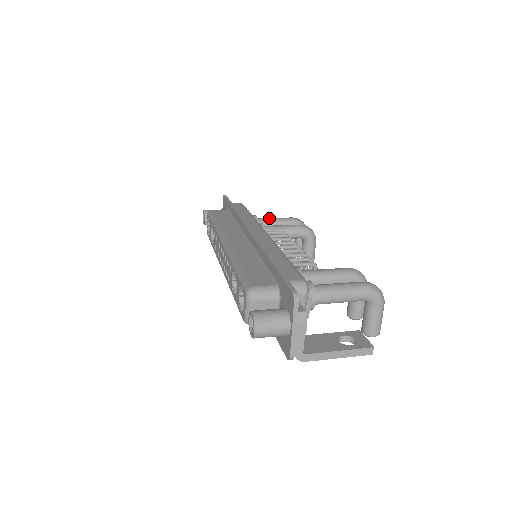
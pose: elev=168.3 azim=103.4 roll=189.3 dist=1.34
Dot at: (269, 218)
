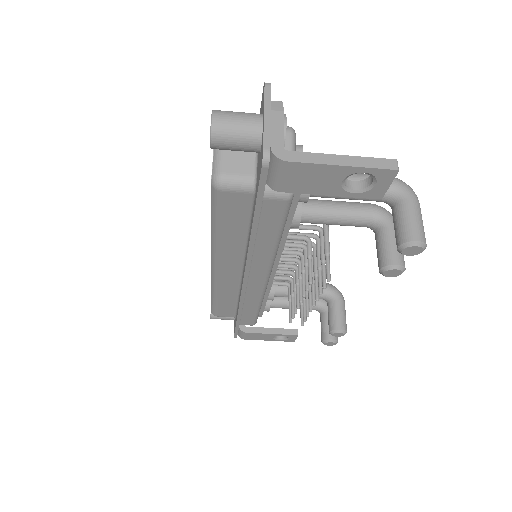
Dot at: occluded
